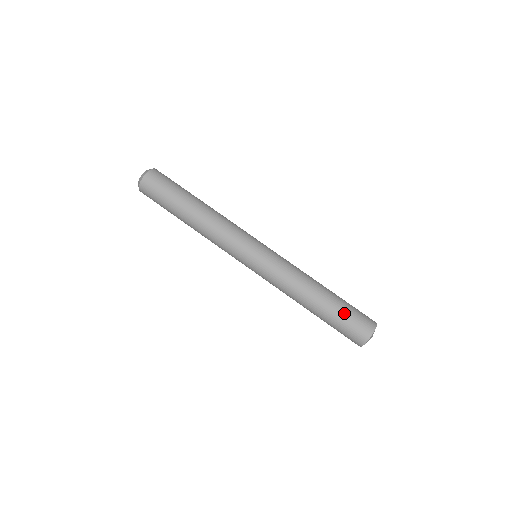
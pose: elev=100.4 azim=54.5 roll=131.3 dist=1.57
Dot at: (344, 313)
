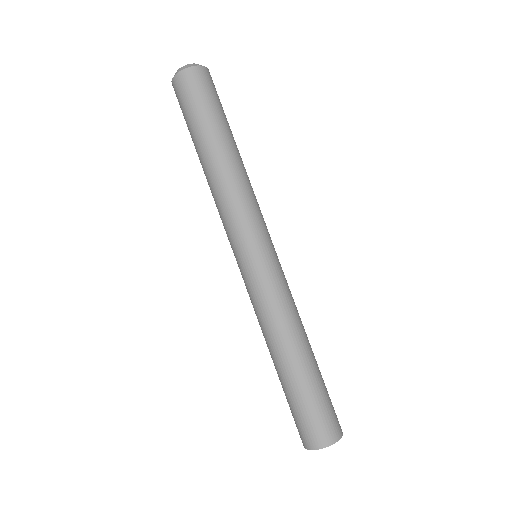
Dot at: (295, 403)
